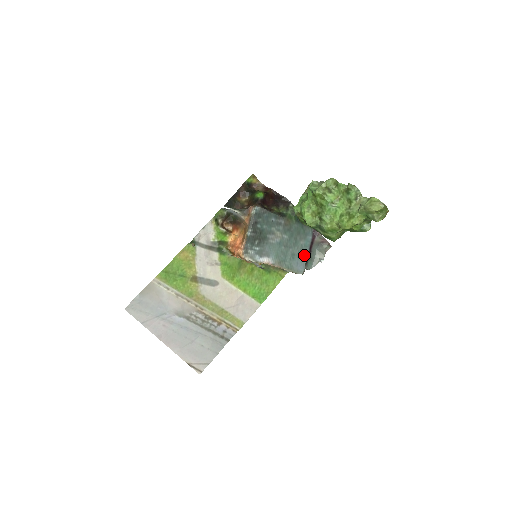
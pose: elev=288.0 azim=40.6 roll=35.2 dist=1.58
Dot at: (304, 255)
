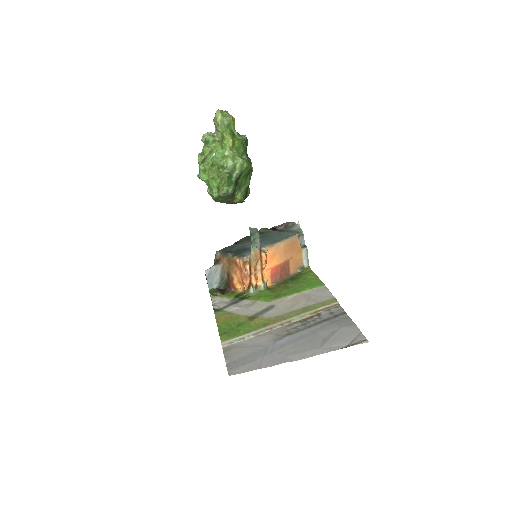
Dot at: (284, 233)
